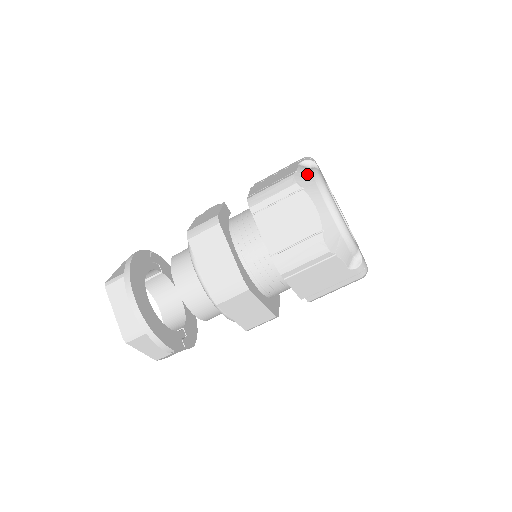
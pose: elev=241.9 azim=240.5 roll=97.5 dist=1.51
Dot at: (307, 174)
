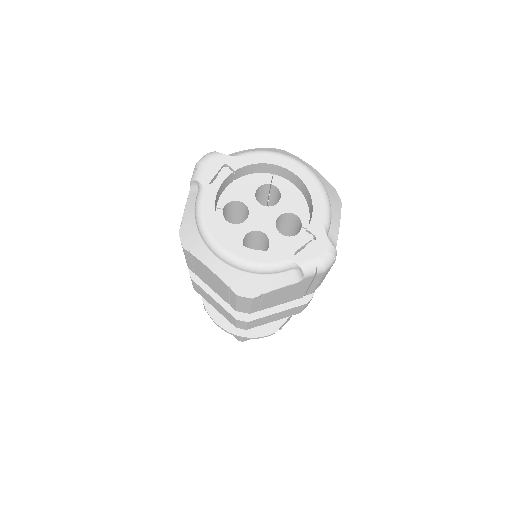
Dot at: (190, 219)
